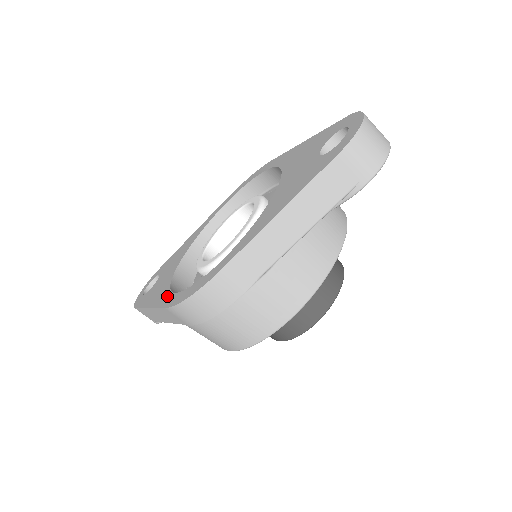
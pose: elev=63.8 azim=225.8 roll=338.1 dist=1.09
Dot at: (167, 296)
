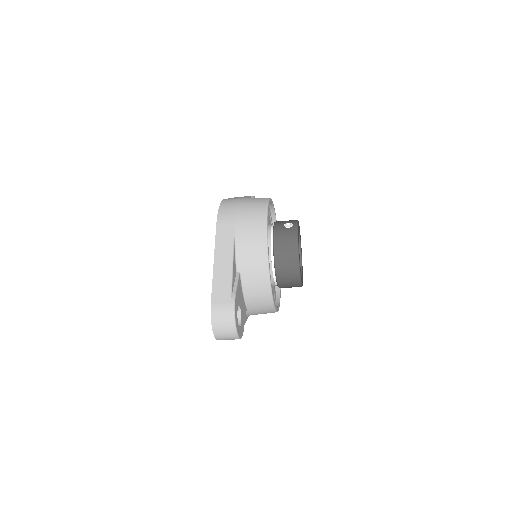
Dot at: occluded
